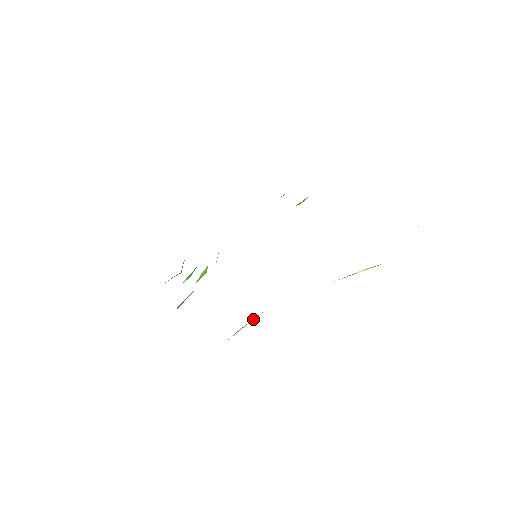
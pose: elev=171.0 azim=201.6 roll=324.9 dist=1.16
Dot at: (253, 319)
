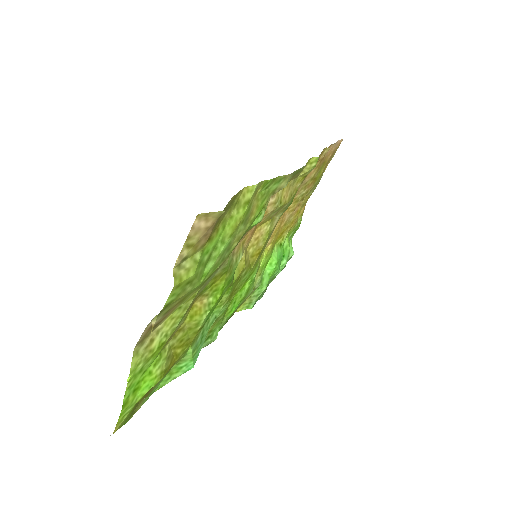
Dot at: (190, 350)
